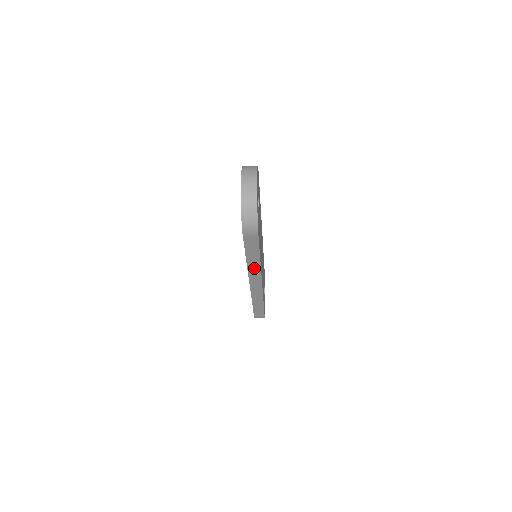
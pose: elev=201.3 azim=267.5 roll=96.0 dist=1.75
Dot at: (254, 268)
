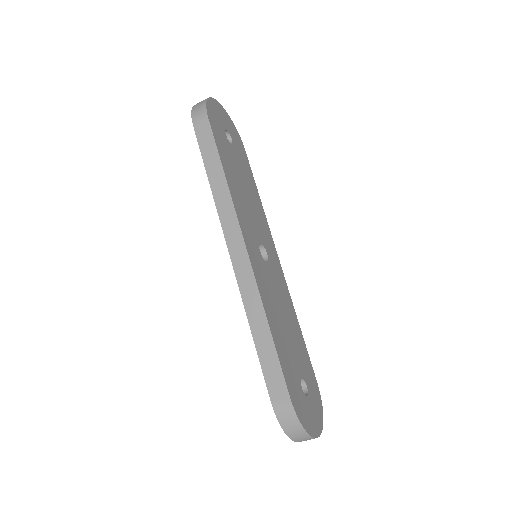
Dot at: (223, 200)
